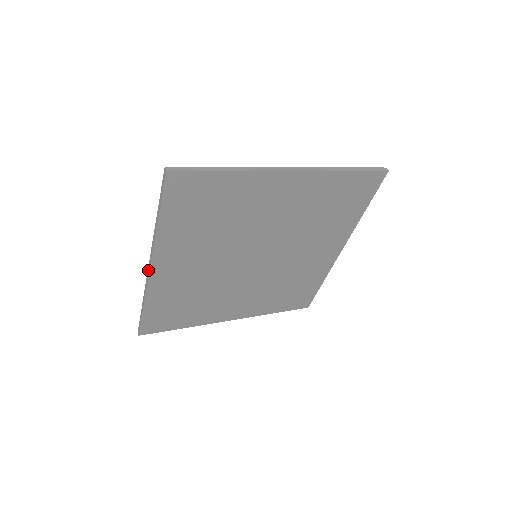
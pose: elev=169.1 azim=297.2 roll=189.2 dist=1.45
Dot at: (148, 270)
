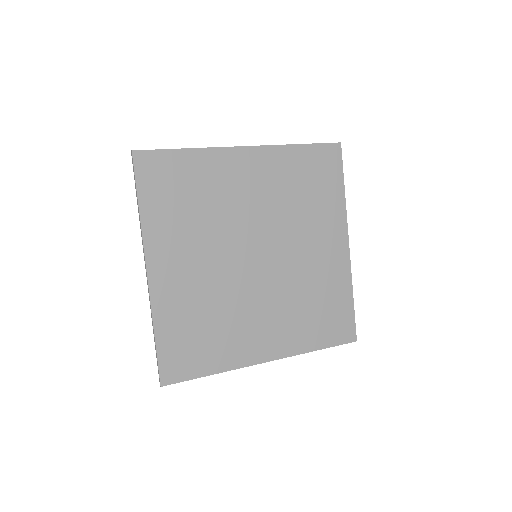
Dot at: occluded
